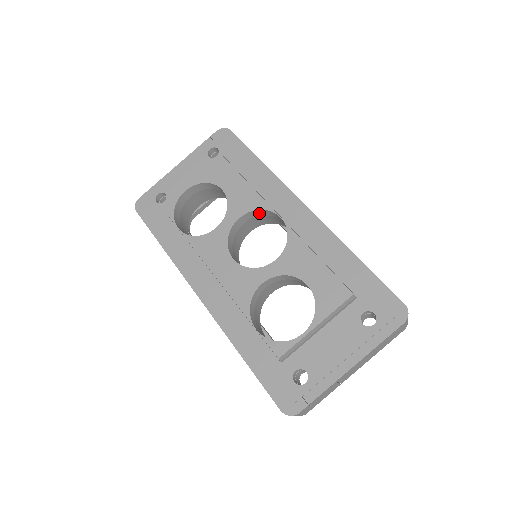
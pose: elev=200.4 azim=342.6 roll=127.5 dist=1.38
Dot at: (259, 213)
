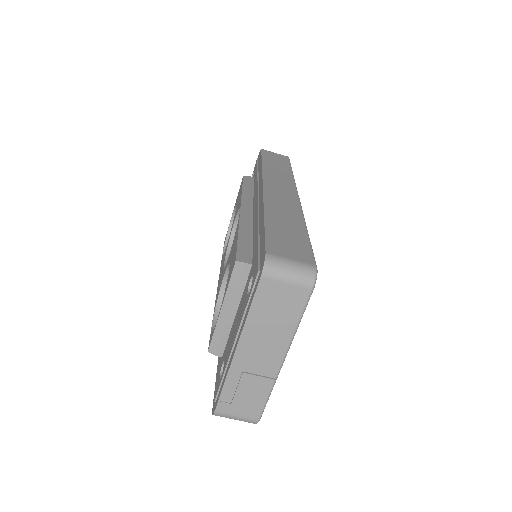
Dot at: occluded
